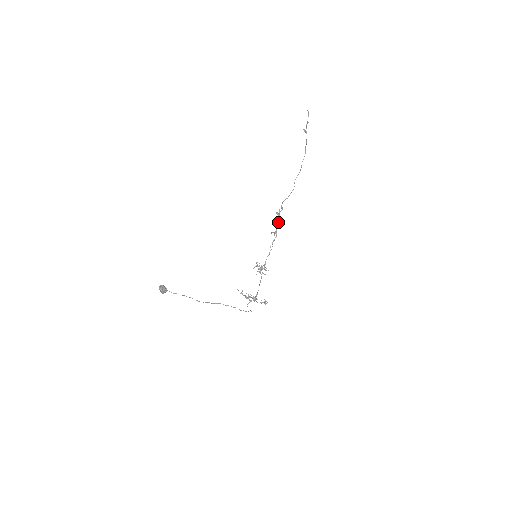
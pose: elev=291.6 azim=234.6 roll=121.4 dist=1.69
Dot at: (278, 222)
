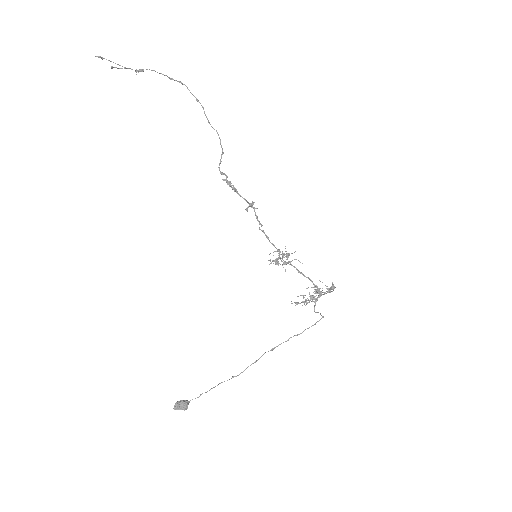
Dot at: occluded
